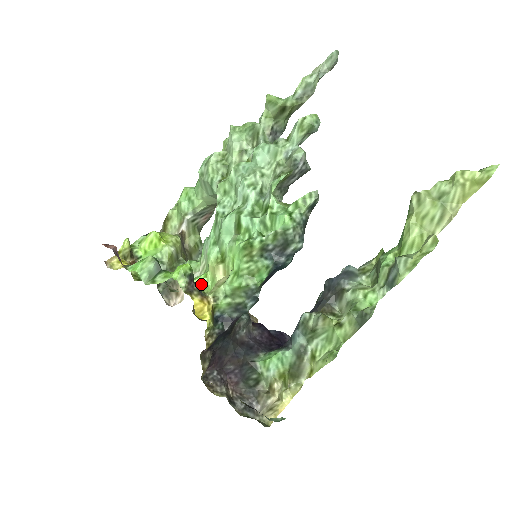
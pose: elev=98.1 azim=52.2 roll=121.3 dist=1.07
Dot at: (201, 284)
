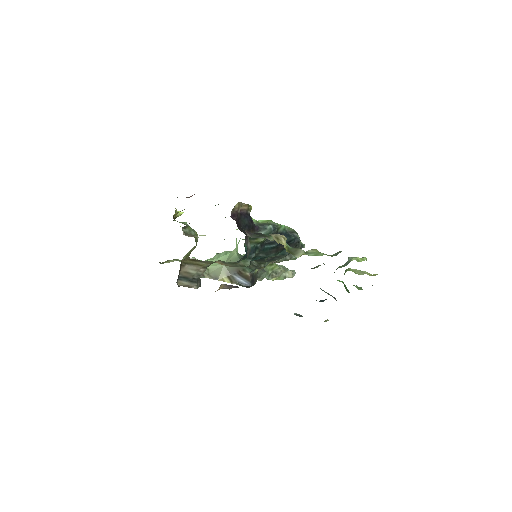
Dot at: occluded
